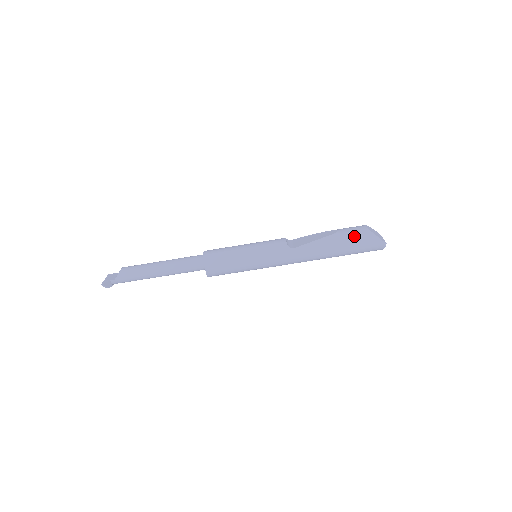
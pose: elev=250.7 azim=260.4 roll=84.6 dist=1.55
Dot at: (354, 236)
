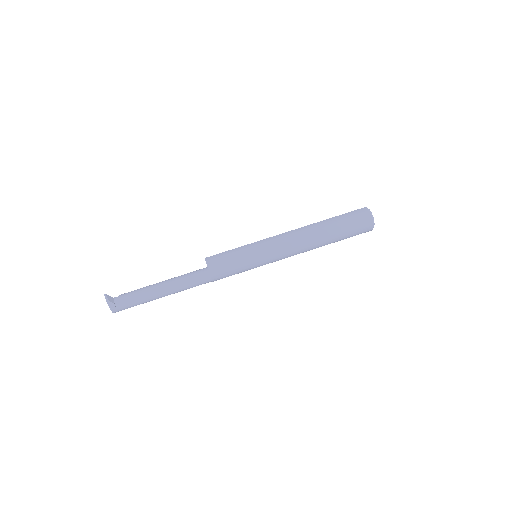
Dot at: occluded
